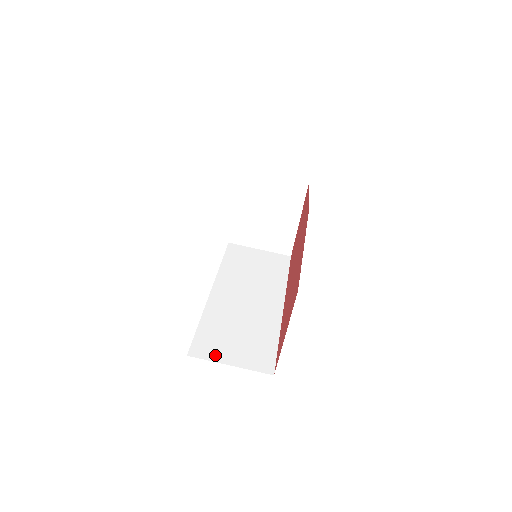
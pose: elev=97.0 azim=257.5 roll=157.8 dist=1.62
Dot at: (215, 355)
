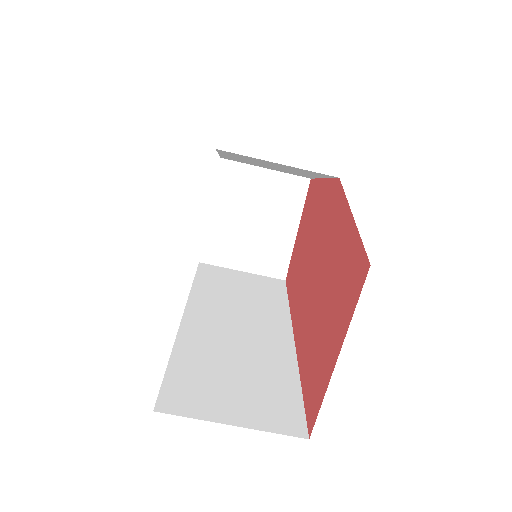
Dot at: (203, 409)
